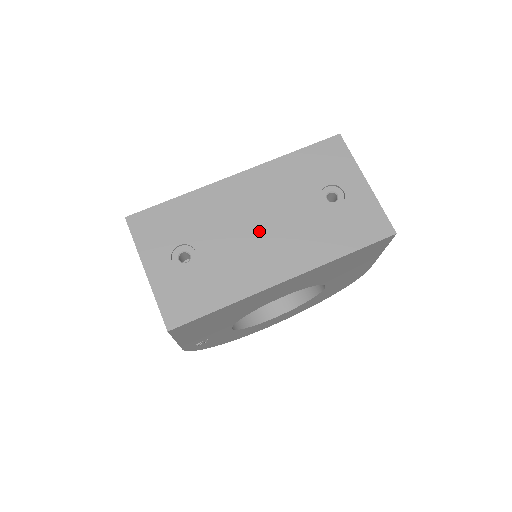
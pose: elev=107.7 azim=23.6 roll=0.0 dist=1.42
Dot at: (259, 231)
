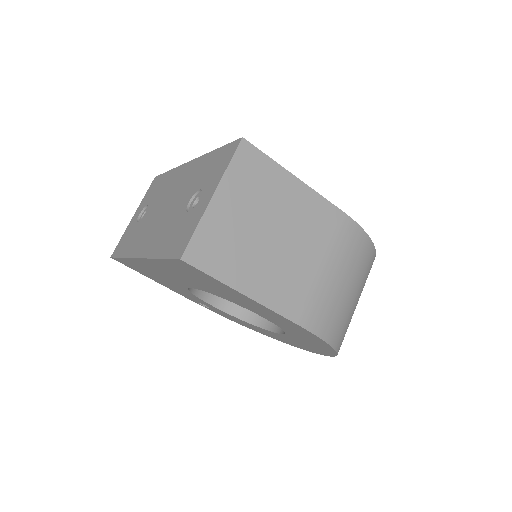
Dot at: (161, 212)
